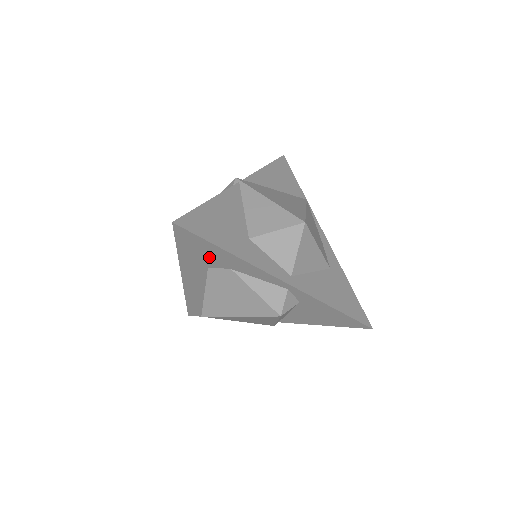
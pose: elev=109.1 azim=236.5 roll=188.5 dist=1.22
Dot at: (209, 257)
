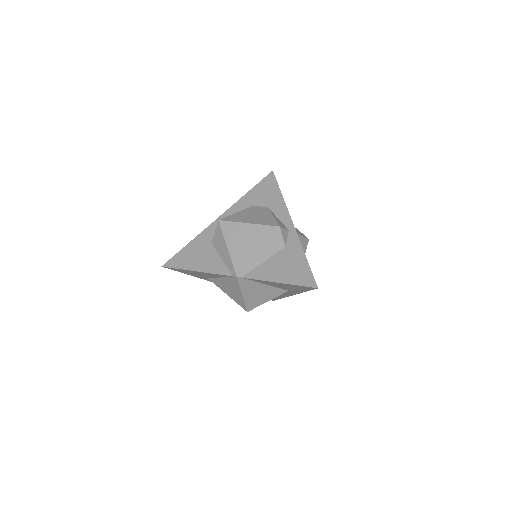
Dot at: (265, 197)
